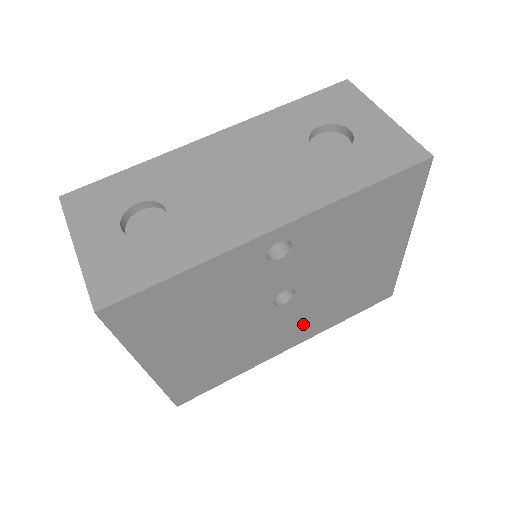
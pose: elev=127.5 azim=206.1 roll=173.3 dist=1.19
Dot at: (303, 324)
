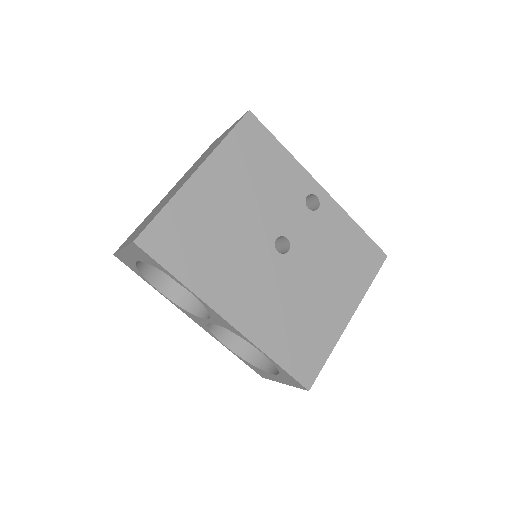
Dot at: (260, 302)
